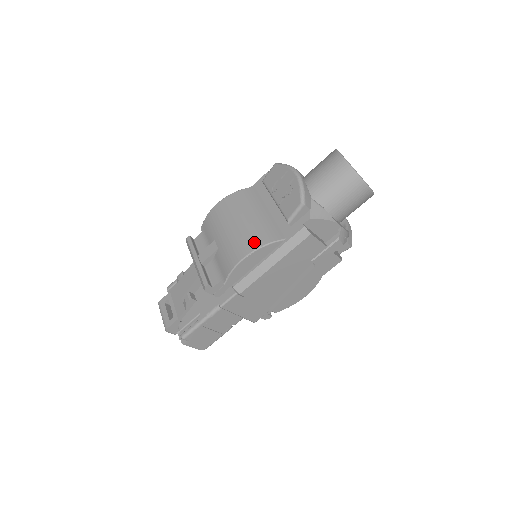
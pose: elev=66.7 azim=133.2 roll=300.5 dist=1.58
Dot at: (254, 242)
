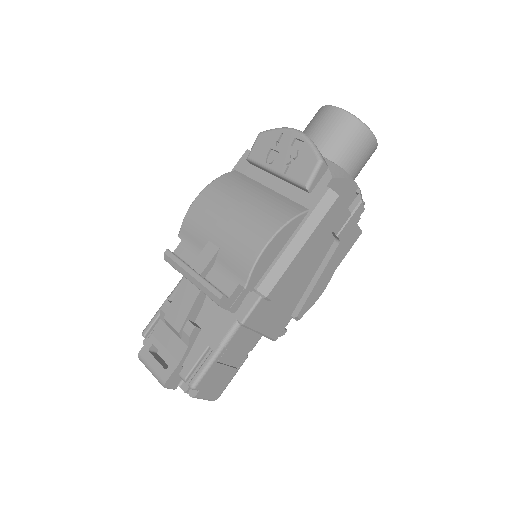
Dot at: (273, 222)
